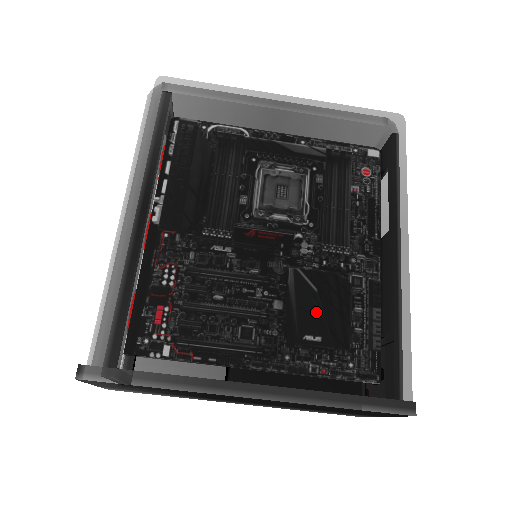
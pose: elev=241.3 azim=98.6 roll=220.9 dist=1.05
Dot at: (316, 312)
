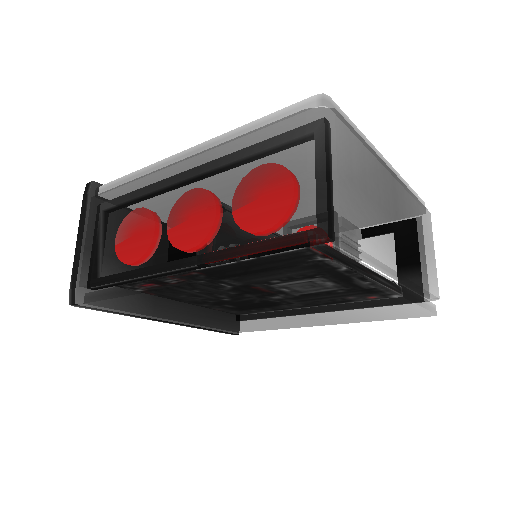
Dot at: (237, 322)
